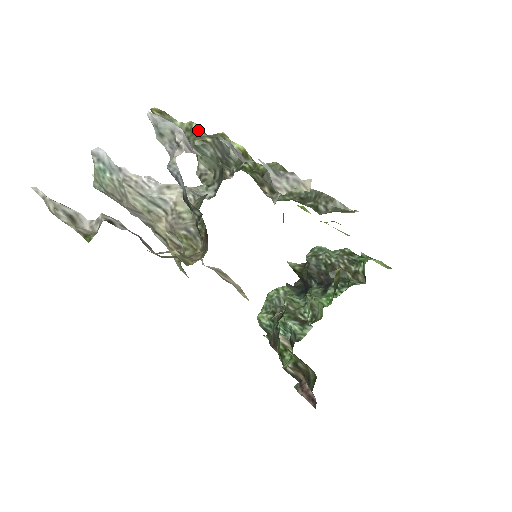
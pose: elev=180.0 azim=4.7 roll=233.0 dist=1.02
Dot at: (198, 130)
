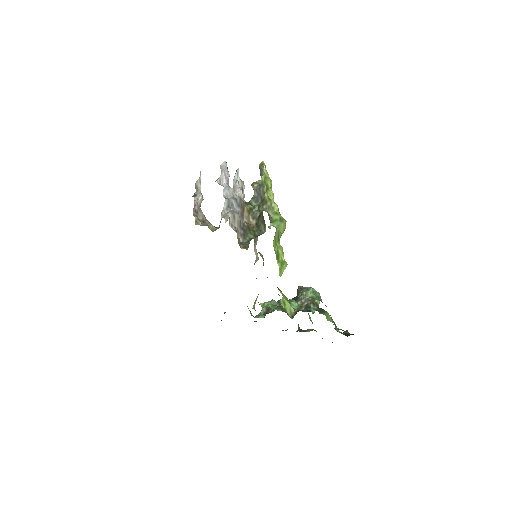
Dot at: (262, 179)
